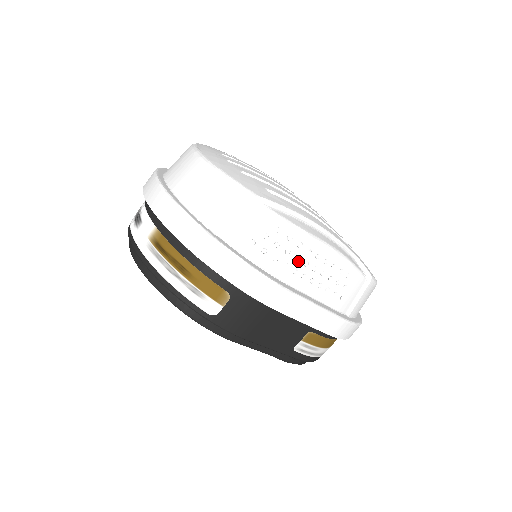
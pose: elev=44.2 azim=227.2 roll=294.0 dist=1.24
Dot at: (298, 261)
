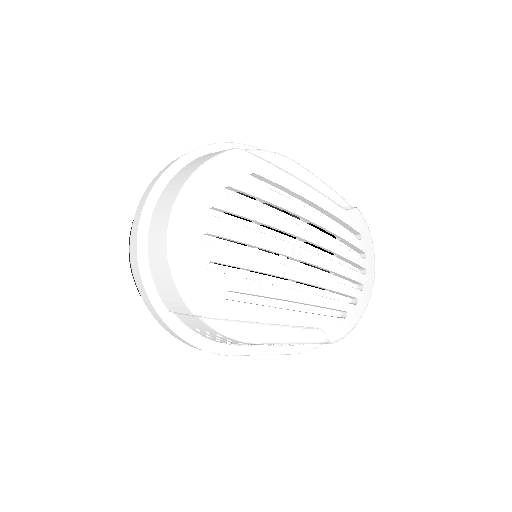
Dot at: occluded
